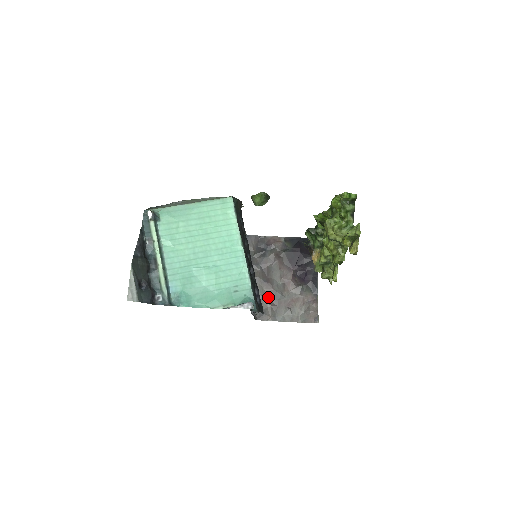
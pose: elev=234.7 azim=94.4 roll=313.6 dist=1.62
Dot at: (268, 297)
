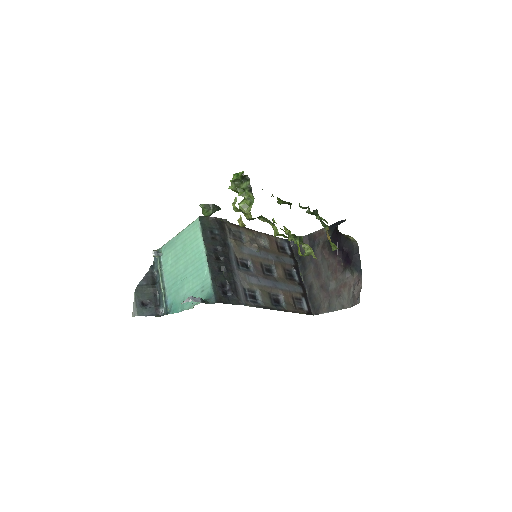
Dot at: (321, 290)
